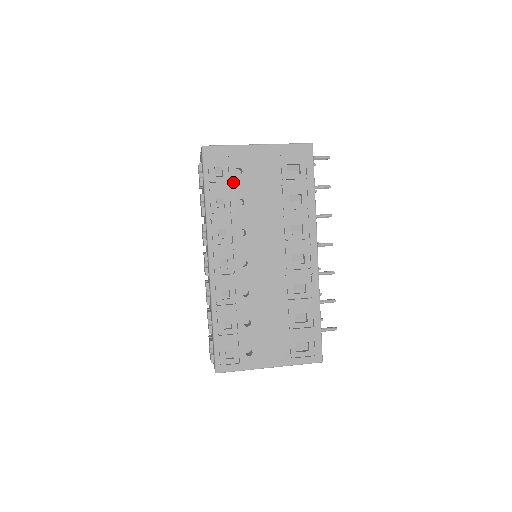
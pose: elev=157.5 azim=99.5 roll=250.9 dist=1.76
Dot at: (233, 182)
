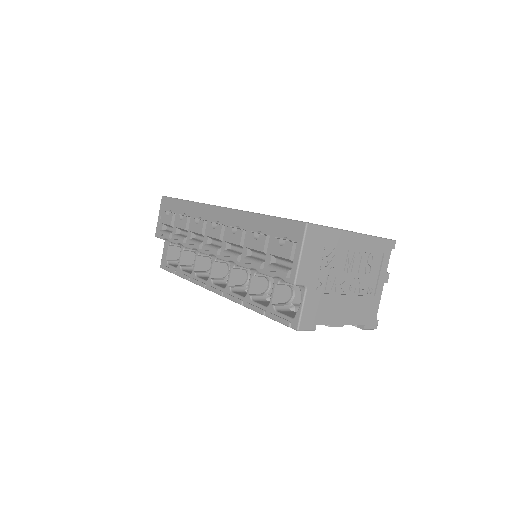
Dot at: occluded
